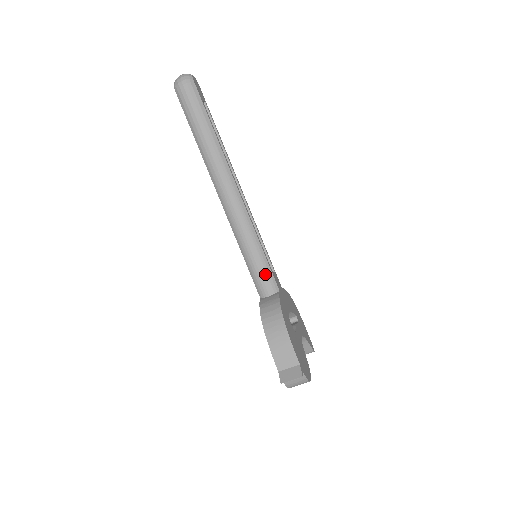
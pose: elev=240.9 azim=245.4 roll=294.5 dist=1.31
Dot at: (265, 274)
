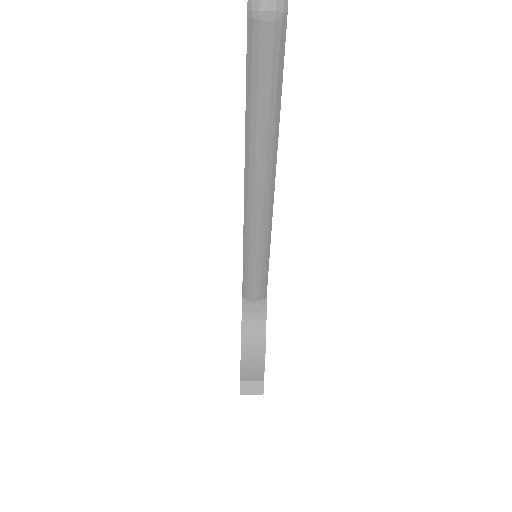
Dot at: (260, 284)
